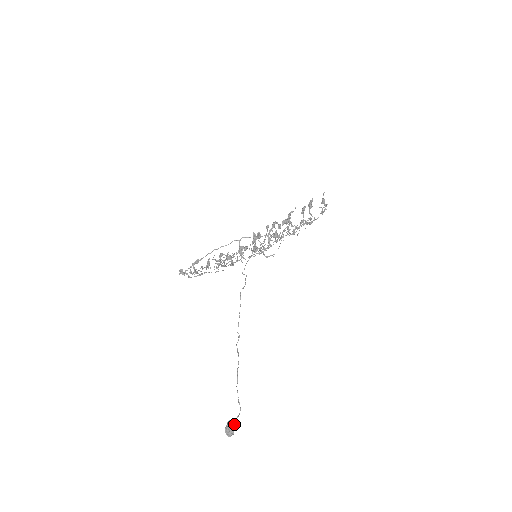
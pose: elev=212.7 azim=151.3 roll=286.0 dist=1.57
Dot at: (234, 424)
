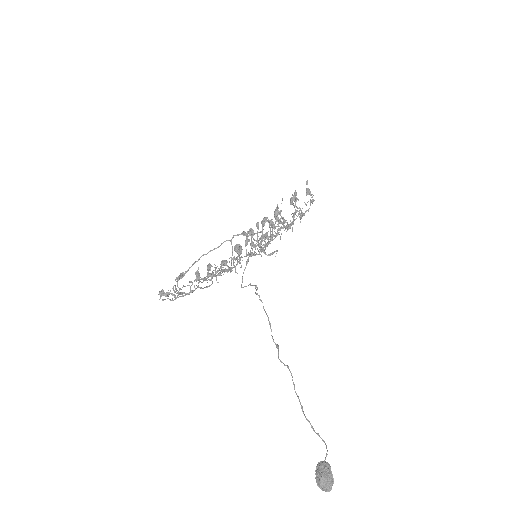
Dot at: (329, 464)
